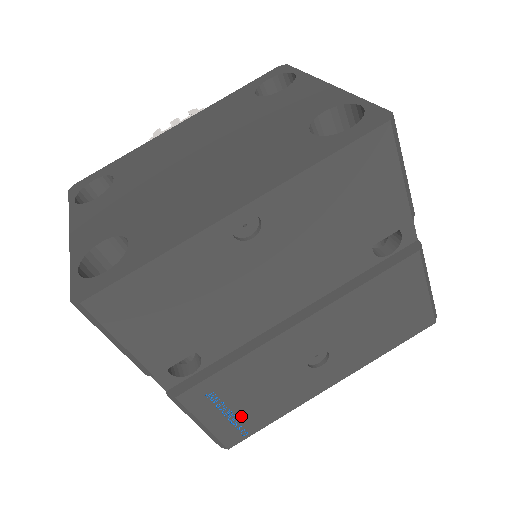
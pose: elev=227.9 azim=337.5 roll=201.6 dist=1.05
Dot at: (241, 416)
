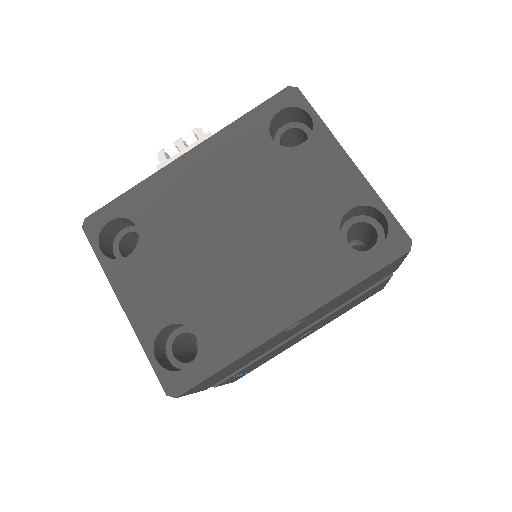
Dot at: occluded
